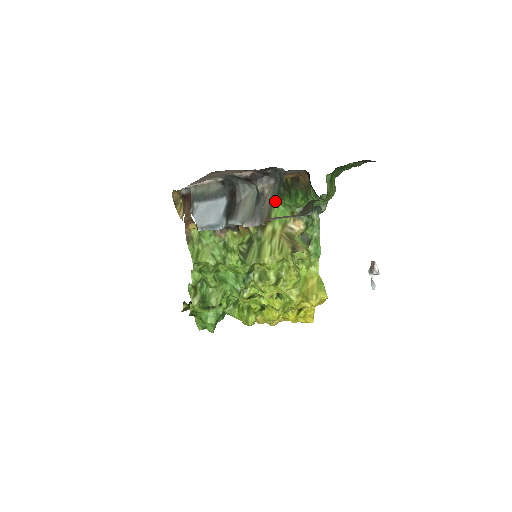
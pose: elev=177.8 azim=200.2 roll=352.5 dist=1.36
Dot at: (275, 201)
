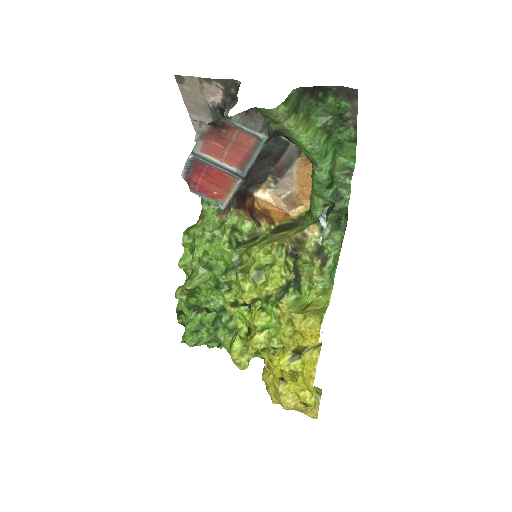
Dot at: (307, 217)
